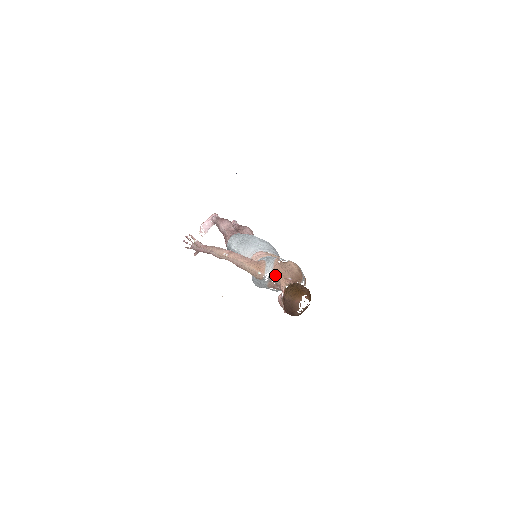
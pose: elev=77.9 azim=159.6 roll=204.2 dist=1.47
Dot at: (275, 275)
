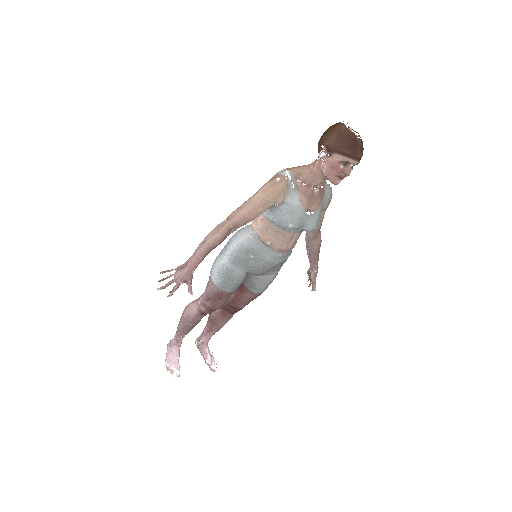
Dot at: (294, 169)
